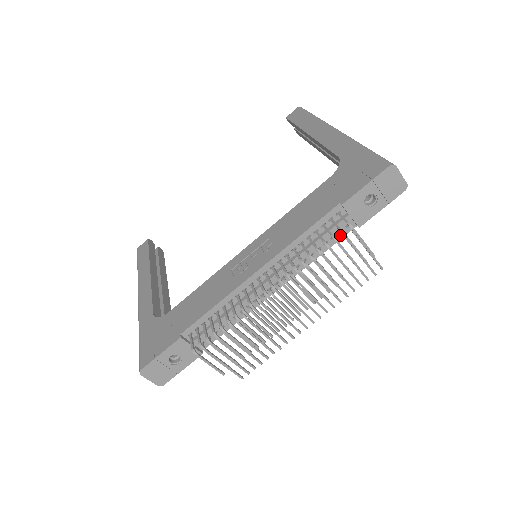
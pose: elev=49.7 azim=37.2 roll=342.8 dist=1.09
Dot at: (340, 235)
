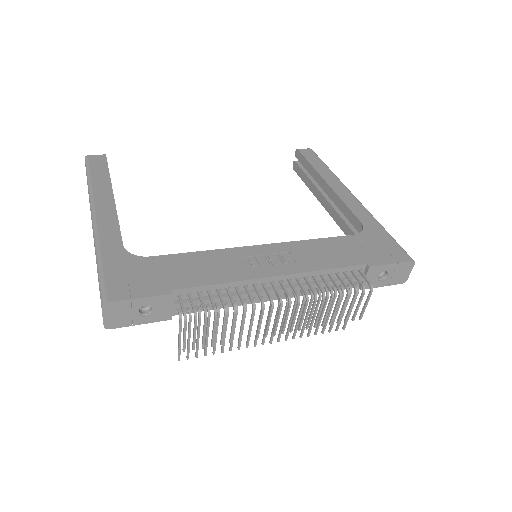
Dot at: occluded
